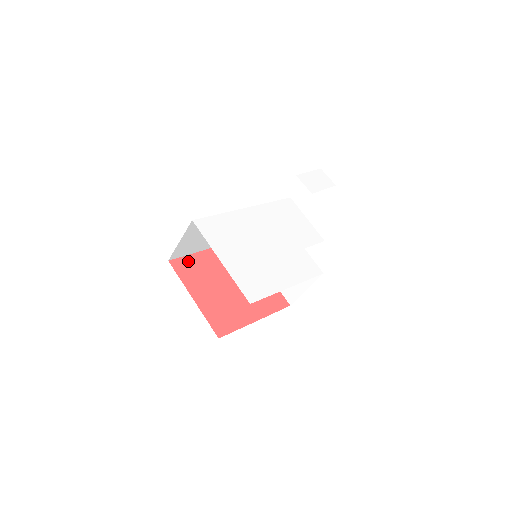
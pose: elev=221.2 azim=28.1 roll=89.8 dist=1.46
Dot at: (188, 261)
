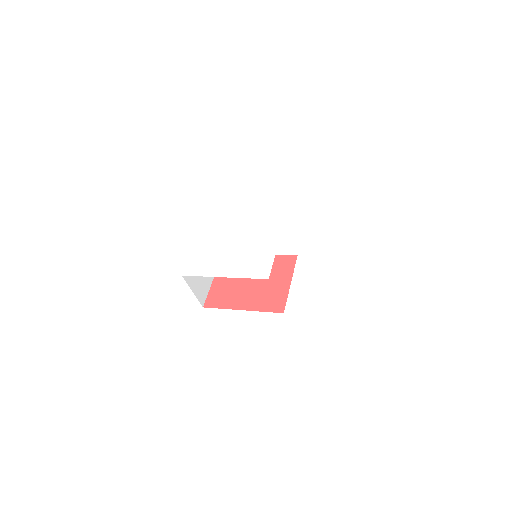
Dot at: occluded
